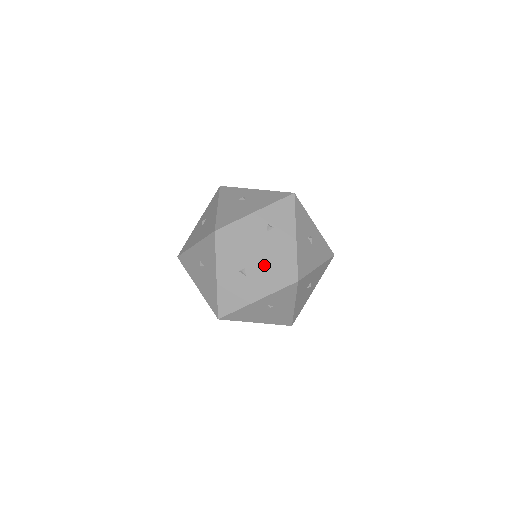
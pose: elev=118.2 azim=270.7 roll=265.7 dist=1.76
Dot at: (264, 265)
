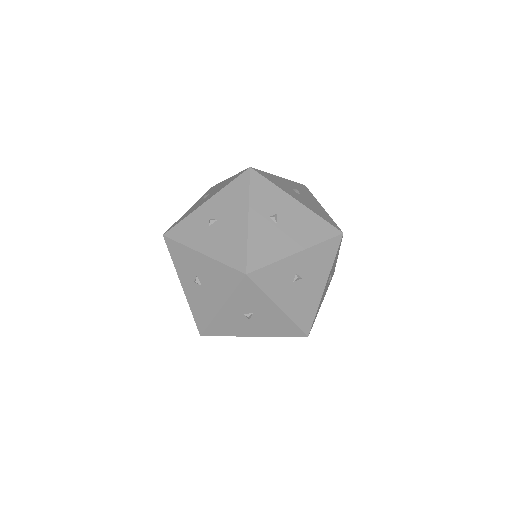
Dot at: (309, 252)
